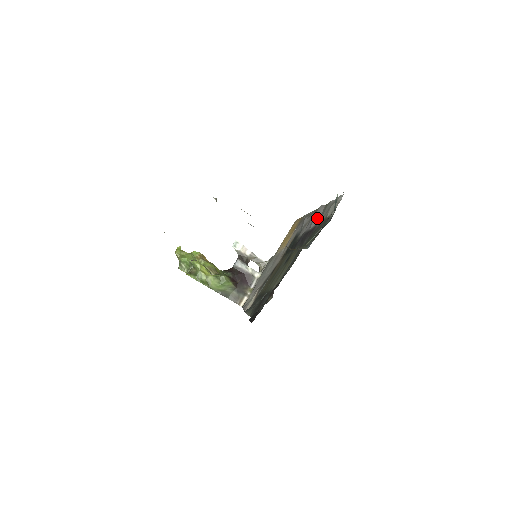
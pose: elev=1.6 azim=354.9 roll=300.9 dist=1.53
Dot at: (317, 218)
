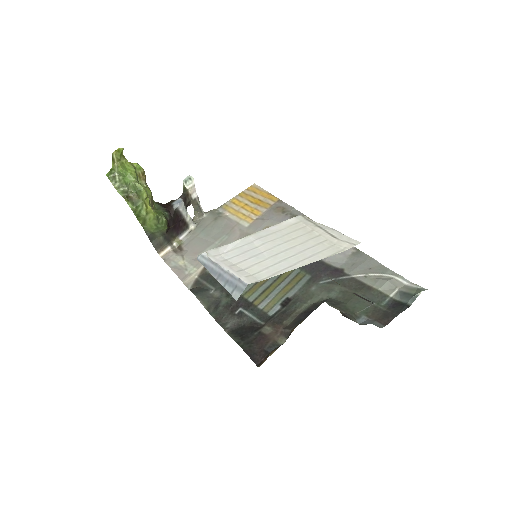
Dot at: (341, 256)
